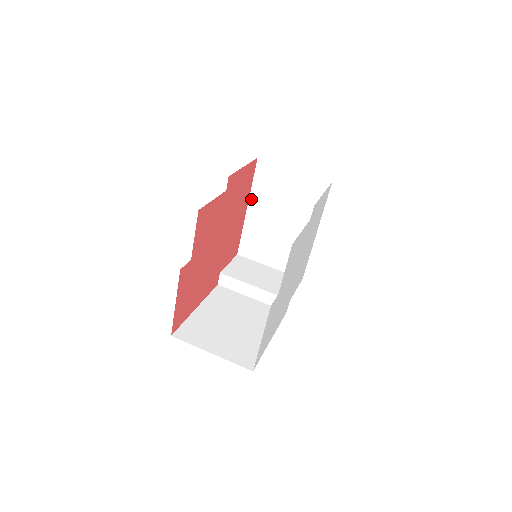
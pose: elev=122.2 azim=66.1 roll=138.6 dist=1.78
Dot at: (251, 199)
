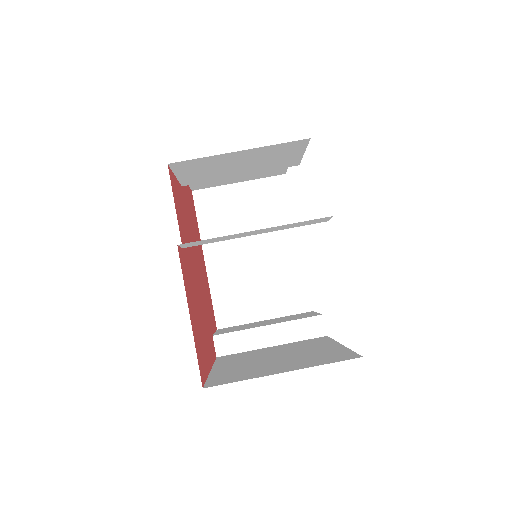
Dot at: (204, 244)
